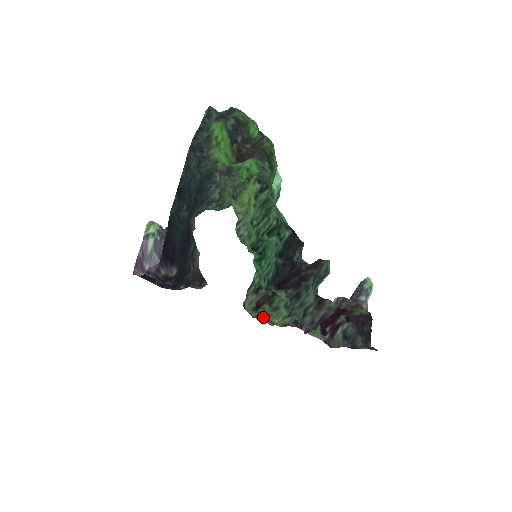
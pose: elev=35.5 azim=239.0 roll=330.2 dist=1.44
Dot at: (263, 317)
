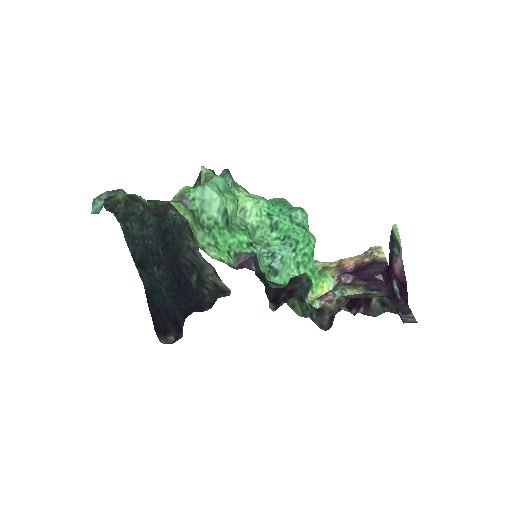
Dot at: occluded
